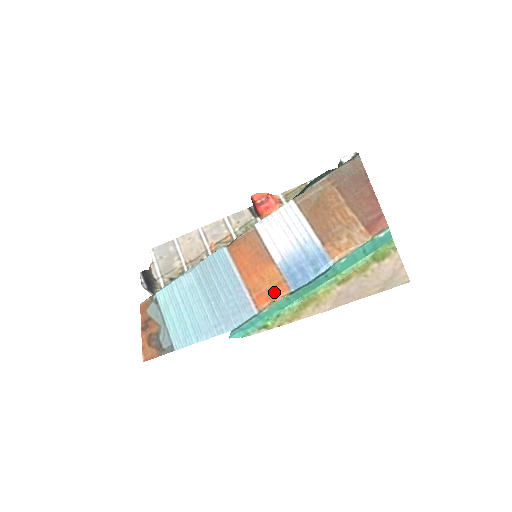
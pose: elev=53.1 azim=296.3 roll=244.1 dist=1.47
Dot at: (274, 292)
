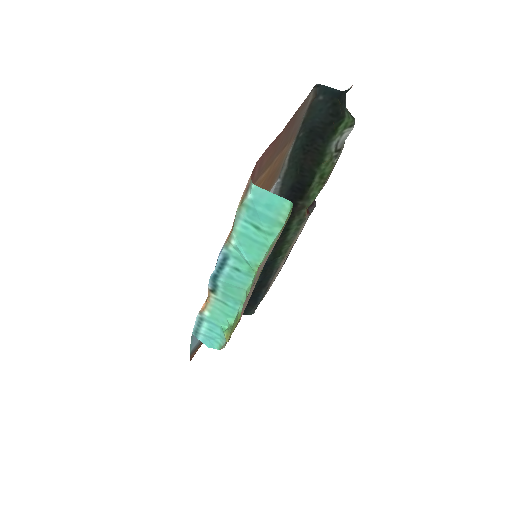
Dot at: occluded
